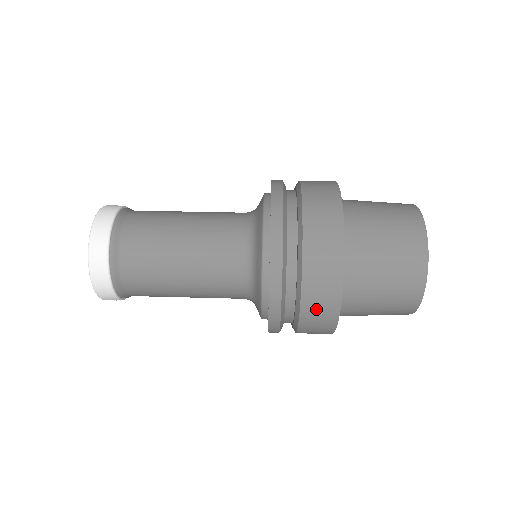
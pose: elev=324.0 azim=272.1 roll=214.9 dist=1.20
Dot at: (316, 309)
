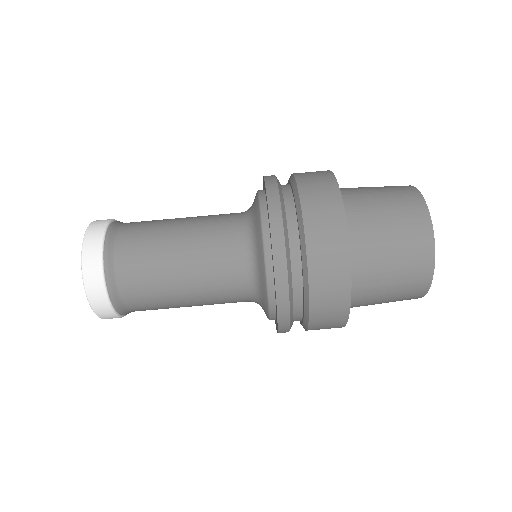
Dot at: occluded
